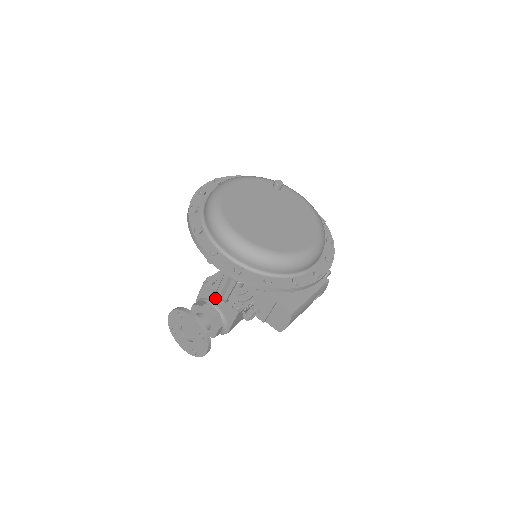
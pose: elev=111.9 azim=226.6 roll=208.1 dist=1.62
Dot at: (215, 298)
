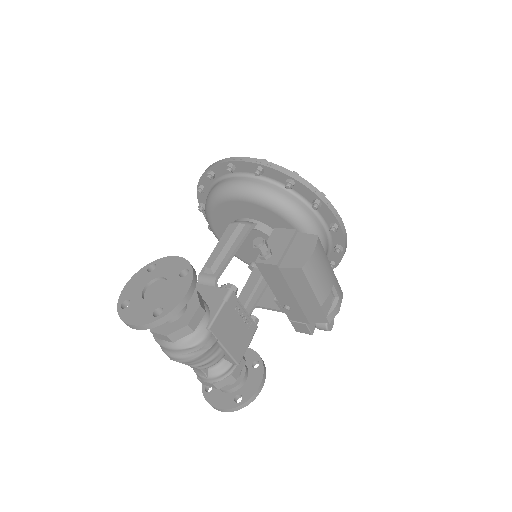
Dot at: (197, 290)
